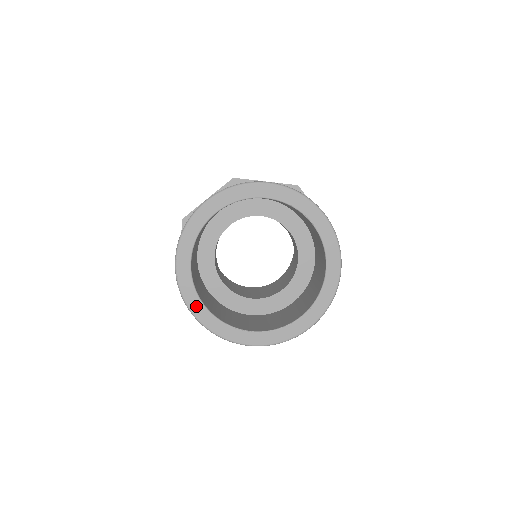
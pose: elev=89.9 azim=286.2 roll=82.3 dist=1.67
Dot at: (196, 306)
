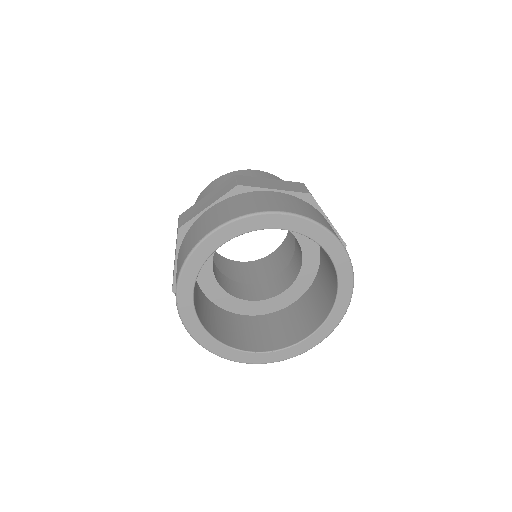
Dot at: (199, 333)
